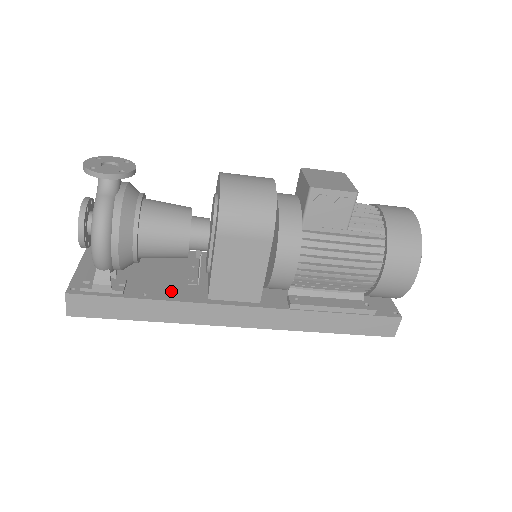
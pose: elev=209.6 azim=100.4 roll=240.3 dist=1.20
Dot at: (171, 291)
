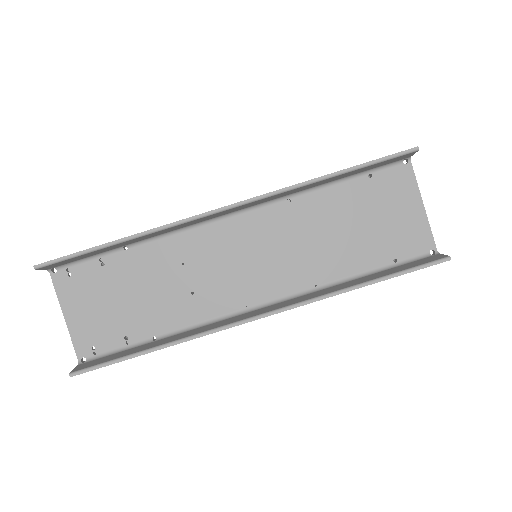
Dot at: (156, 249)
